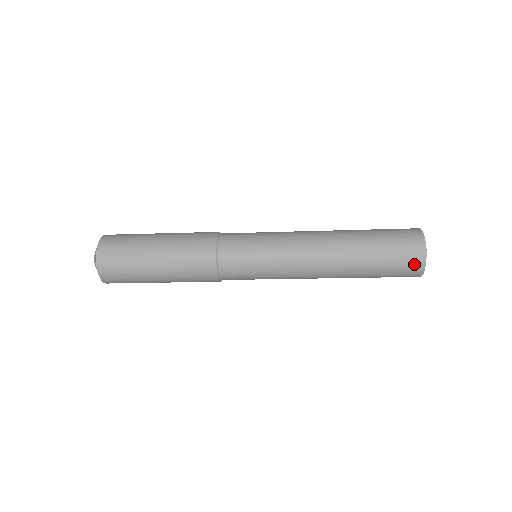
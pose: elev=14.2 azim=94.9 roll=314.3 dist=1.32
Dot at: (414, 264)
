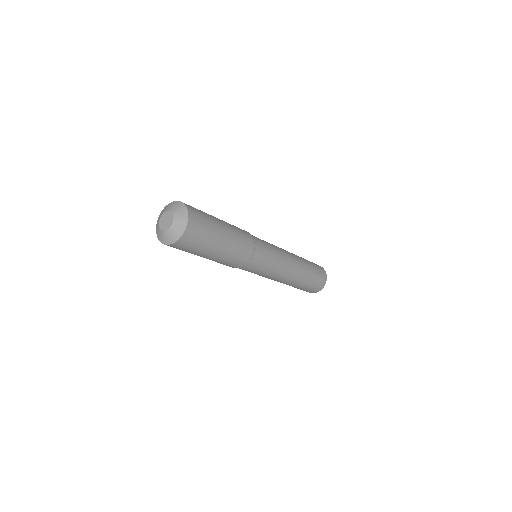
Dot at: (324, 275)
